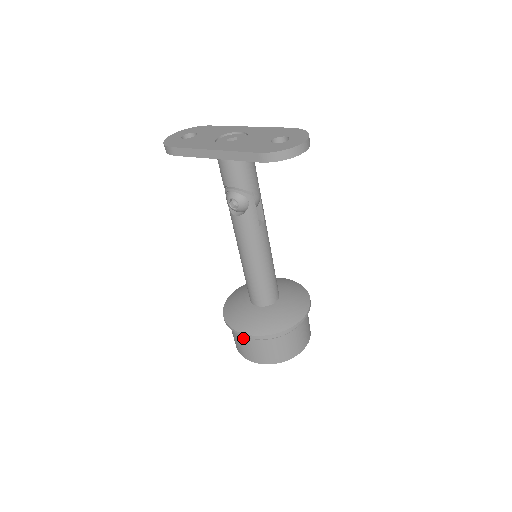
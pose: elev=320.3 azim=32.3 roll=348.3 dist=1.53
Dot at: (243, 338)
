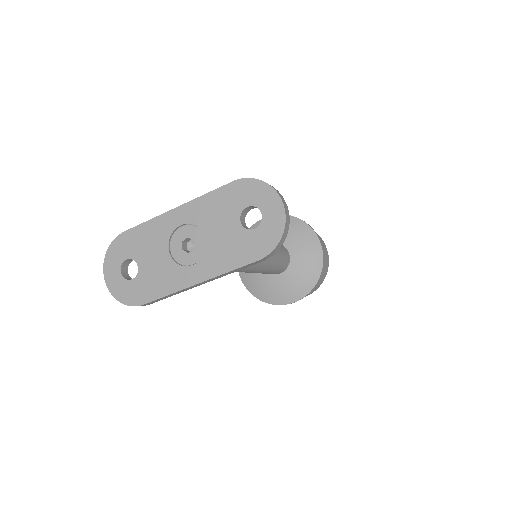
Dot at: occluded
